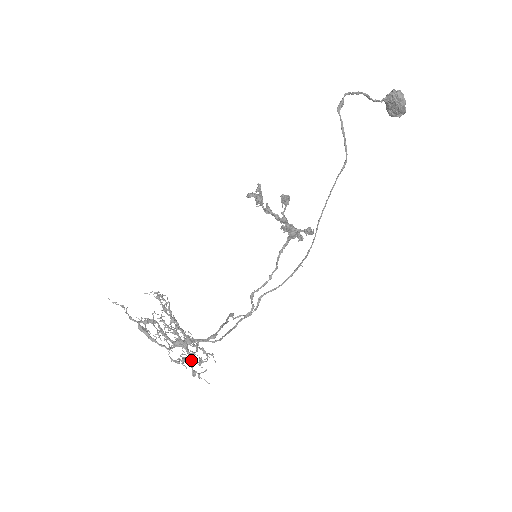
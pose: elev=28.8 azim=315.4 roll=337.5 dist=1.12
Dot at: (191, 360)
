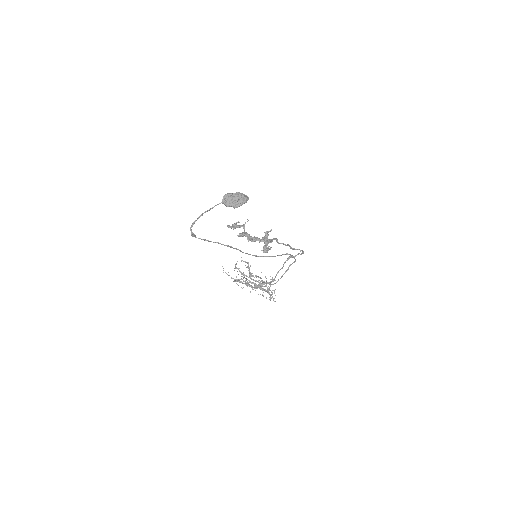
Dot at: (268, 291)
